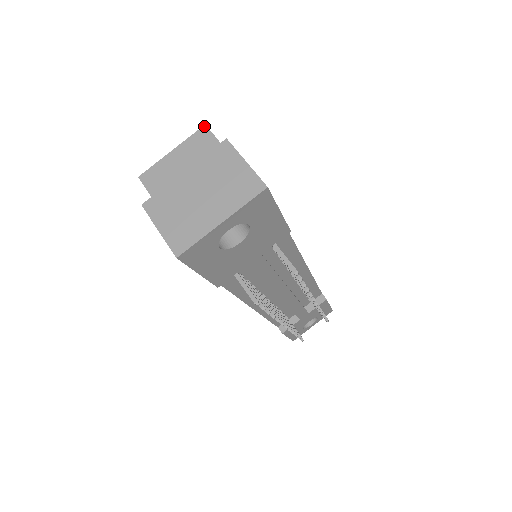
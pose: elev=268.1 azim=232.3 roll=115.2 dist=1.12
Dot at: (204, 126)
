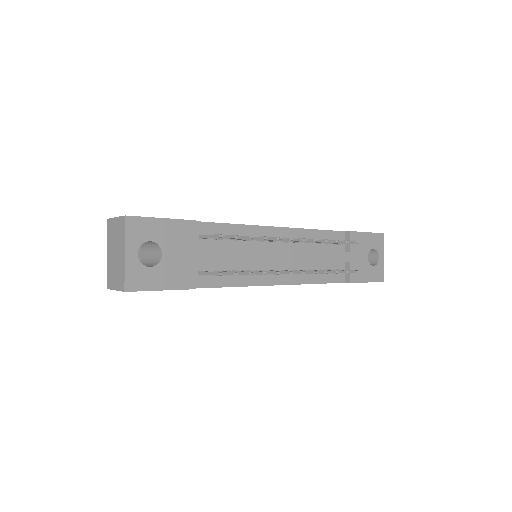
Dot at: occluded
